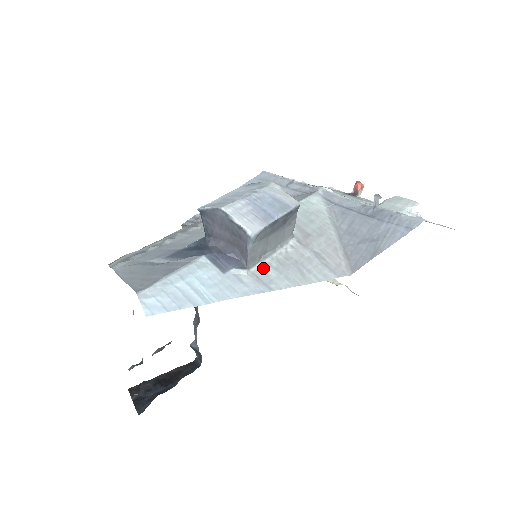
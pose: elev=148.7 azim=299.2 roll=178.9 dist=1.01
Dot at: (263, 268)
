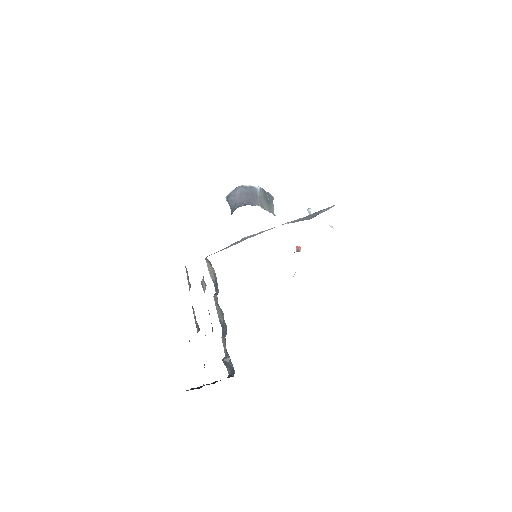
Dot at: occluded
